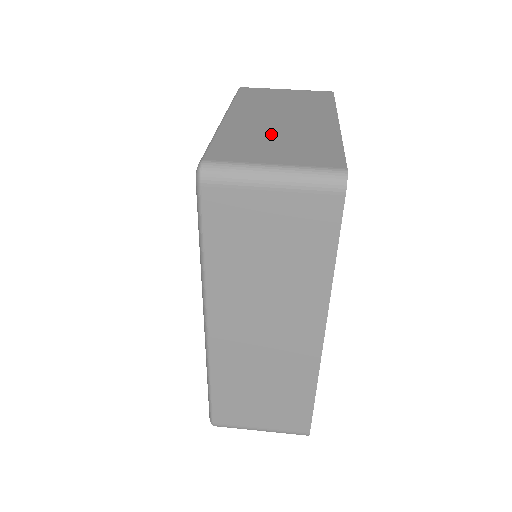
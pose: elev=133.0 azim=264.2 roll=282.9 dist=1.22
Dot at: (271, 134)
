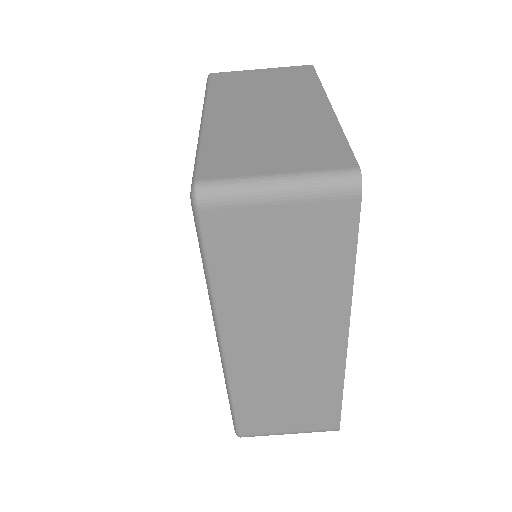
Dot at: (262, 132)
